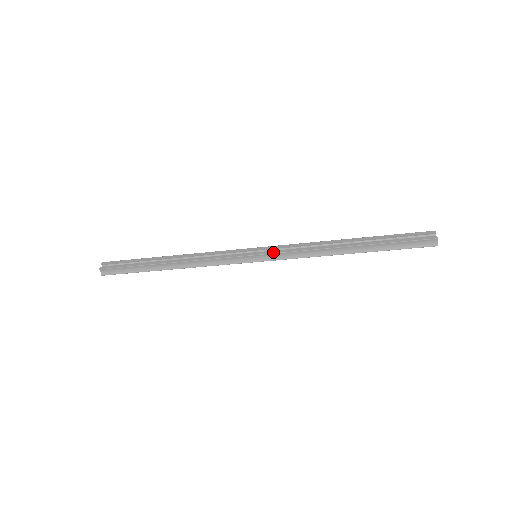
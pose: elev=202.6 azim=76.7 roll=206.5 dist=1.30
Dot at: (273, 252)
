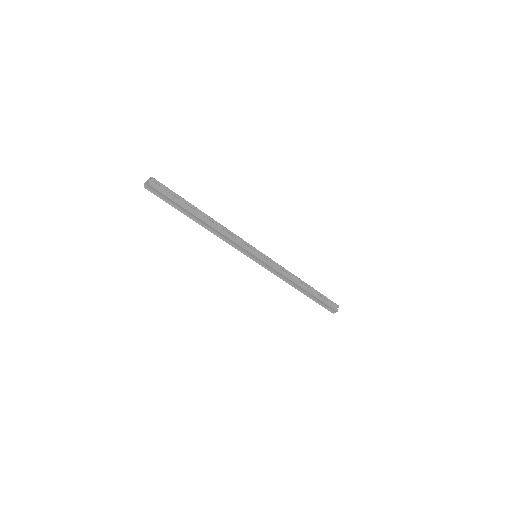
Dot at: (269, 264)
